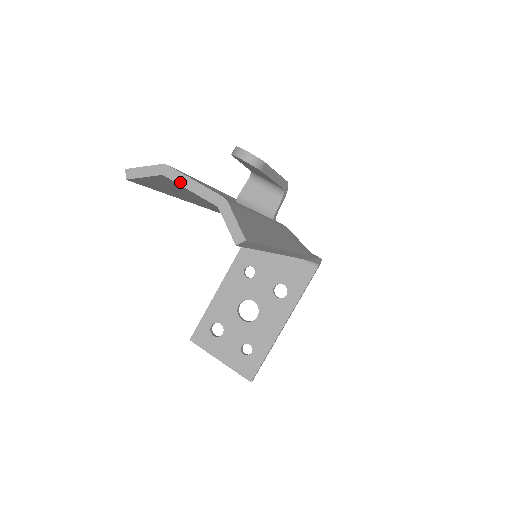
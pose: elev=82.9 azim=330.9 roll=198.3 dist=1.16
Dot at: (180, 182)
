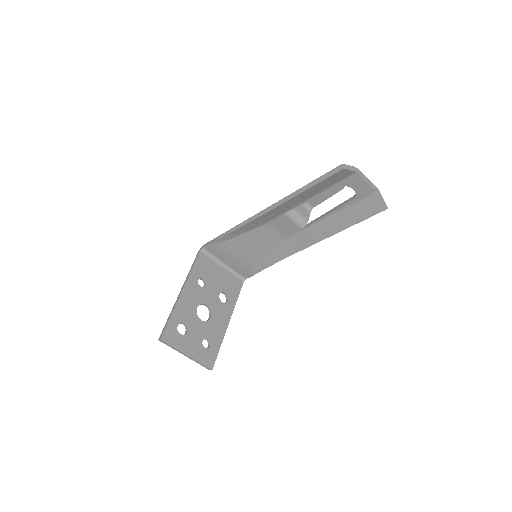
Dot at: (363, 177)
